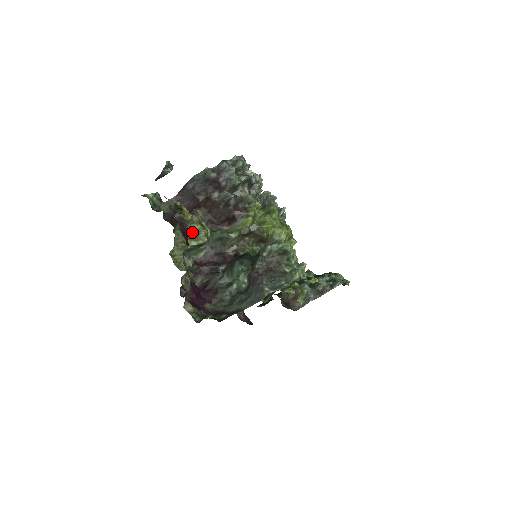
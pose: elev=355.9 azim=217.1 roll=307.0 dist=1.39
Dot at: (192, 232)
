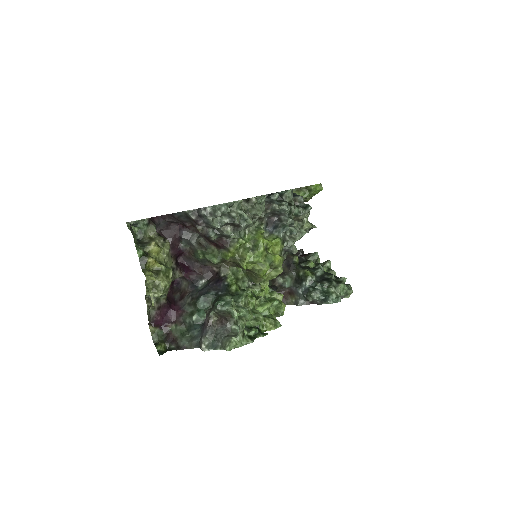
Dot at: occluded
